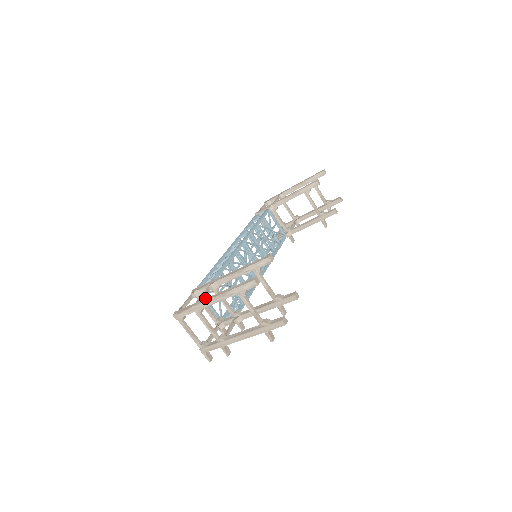
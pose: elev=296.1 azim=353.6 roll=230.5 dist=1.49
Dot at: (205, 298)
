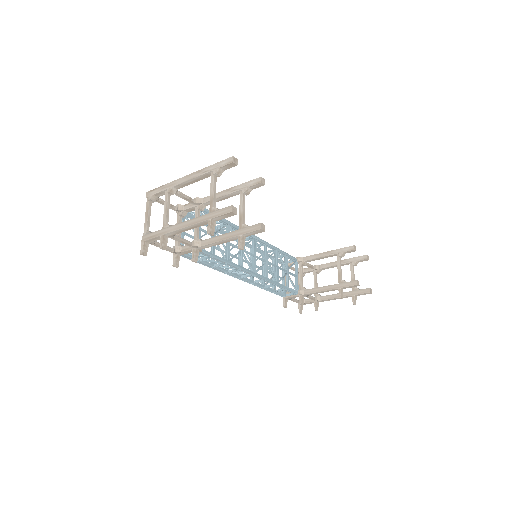
Dot at: occluded
